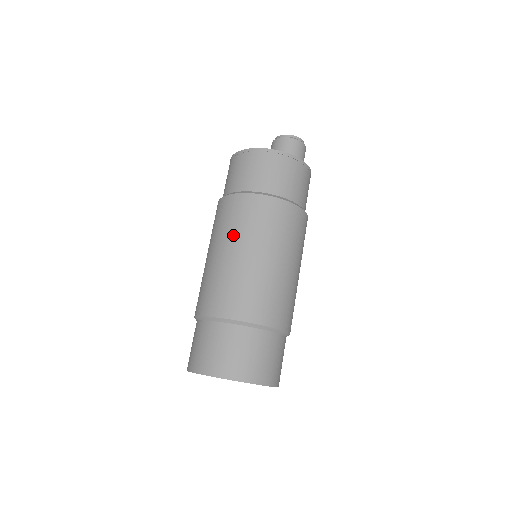
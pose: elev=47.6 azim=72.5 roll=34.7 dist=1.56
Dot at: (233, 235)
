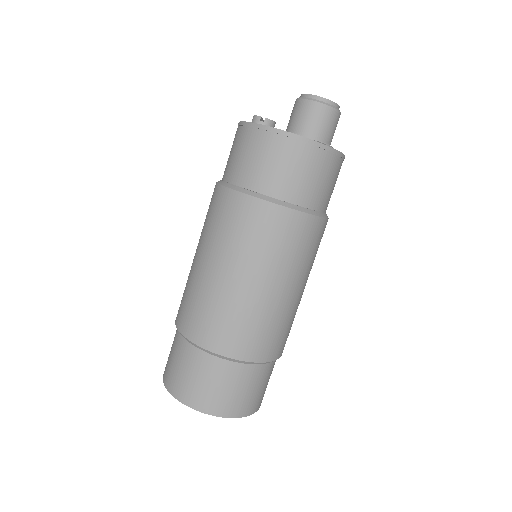
Dot at: (252, 258)
